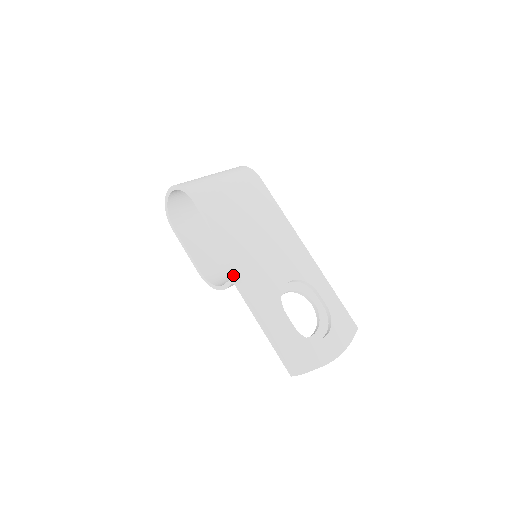
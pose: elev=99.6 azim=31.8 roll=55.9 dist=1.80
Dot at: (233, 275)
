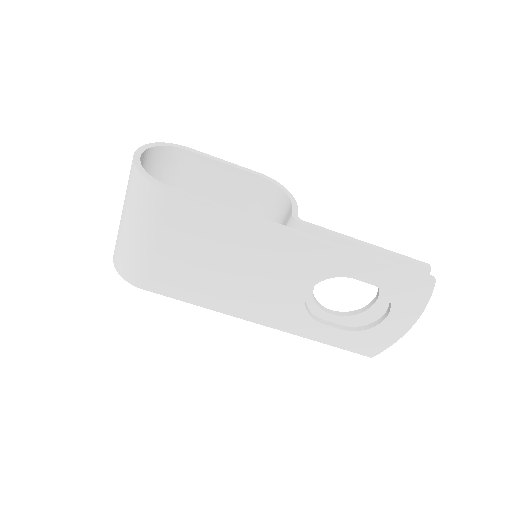
Dot at: occluded
